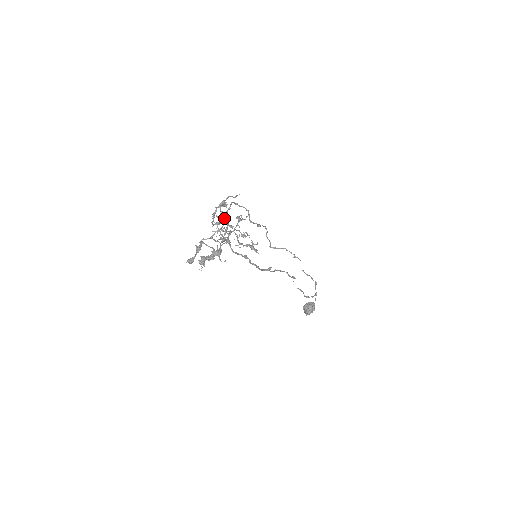
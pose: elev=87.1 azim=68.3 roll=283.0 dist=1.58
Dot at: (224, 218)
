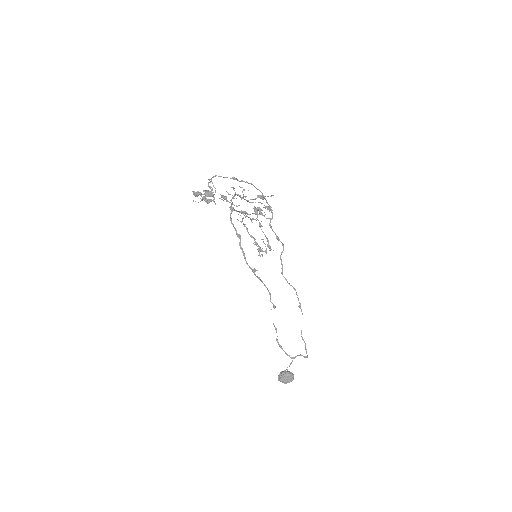
Dot at: (256, 209)
